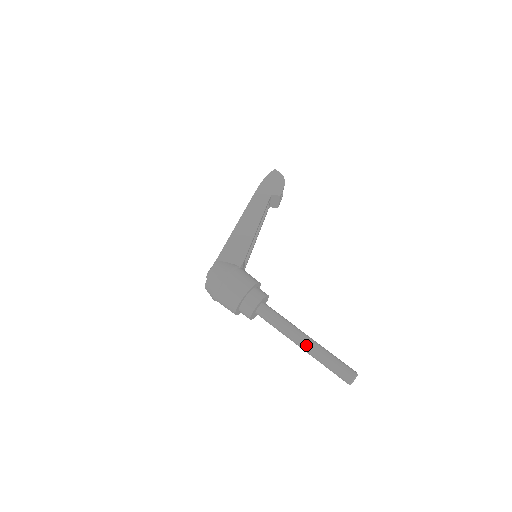
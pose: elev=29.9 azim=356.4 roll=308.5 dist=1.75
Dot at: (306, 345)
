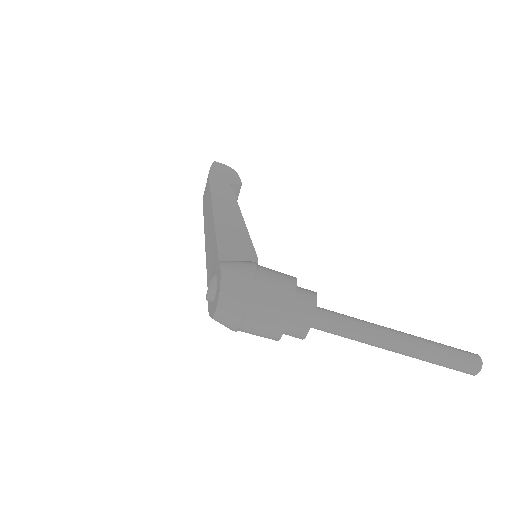
Dot at: (403, 340)
